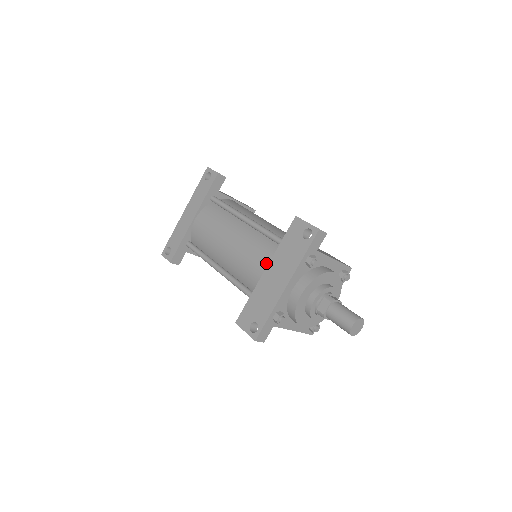
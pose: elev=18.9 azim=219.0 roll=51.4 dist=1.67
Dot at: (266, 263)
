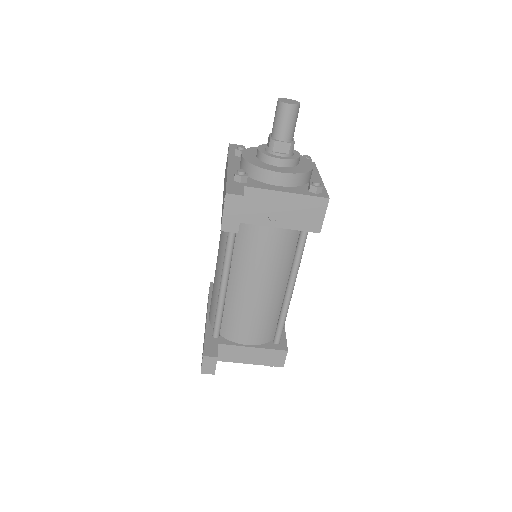
Dot at: occluded
